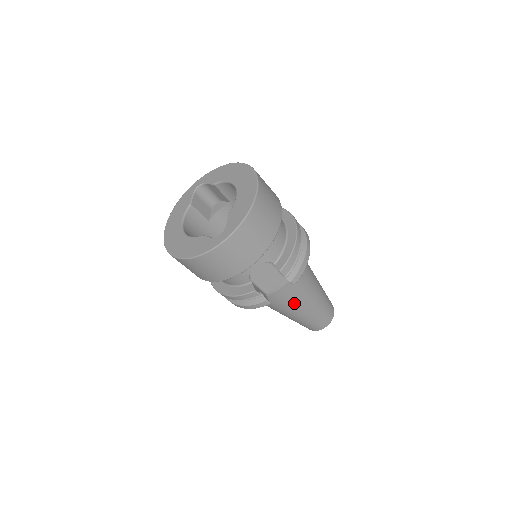
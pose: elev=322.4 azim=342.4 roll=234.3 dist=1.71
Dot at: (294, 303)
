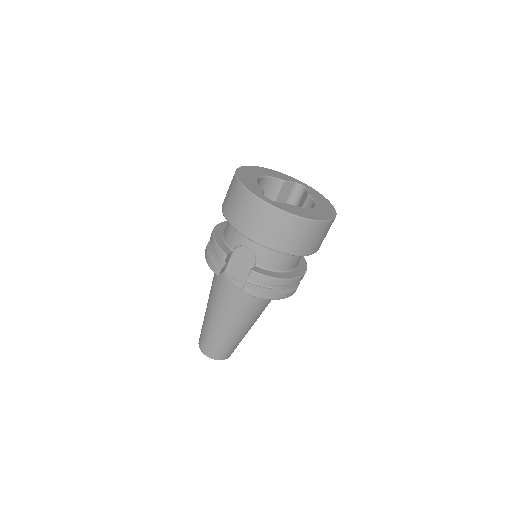
Dot at: (223, 306)
